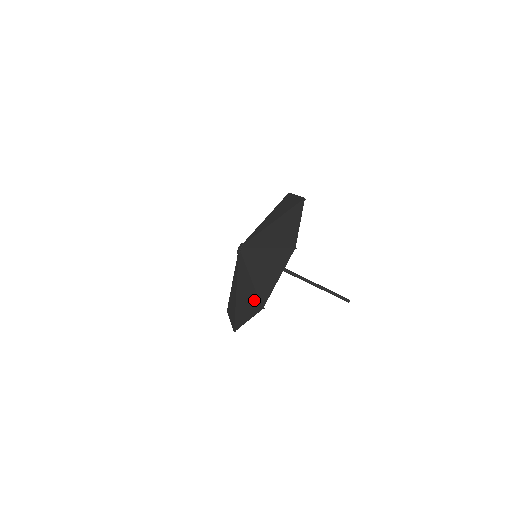
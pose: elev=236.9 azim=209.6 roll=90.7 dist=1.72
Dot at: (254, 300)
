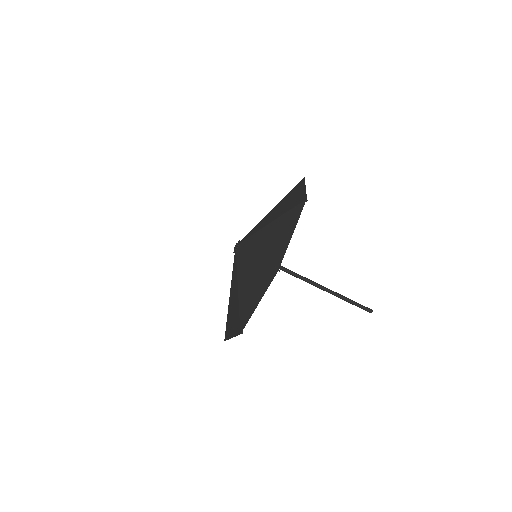
Dot at: (264, 273)
